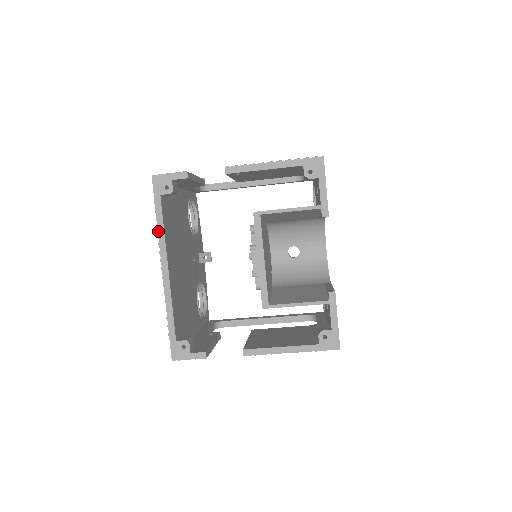
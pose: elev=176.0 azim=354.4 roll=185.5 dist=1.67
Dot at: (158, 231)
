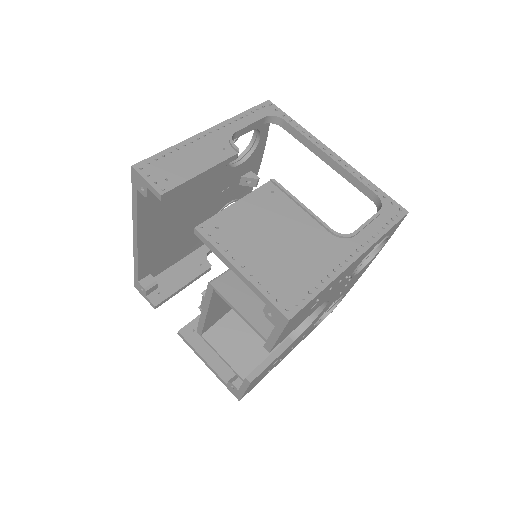
Dot at: (133, 212)
